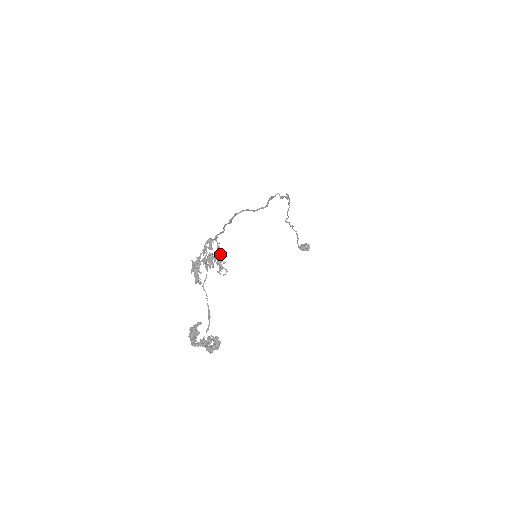
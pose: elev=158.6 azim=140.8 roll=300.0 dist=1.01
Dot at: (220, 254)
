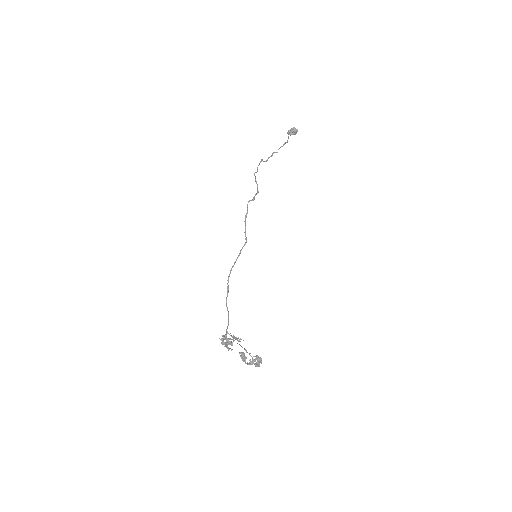
Dot at: (235, 338)
